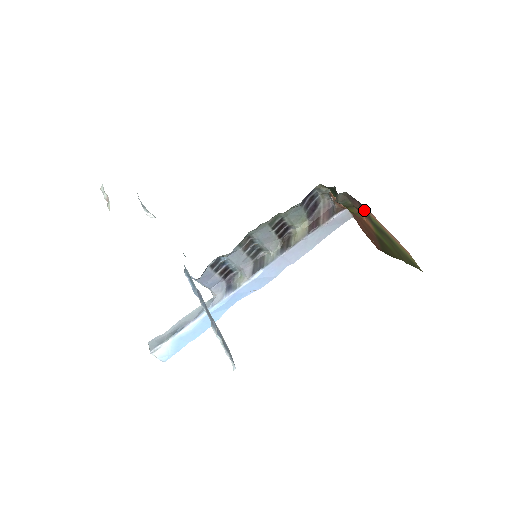
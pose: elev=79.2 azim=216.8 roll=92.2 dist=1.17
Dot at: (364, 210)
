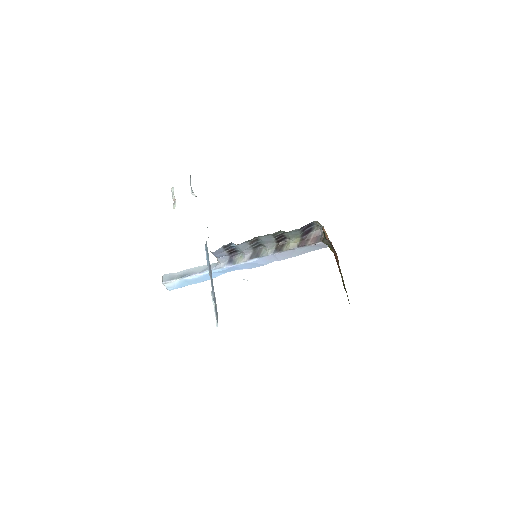
Dot at: occluded
